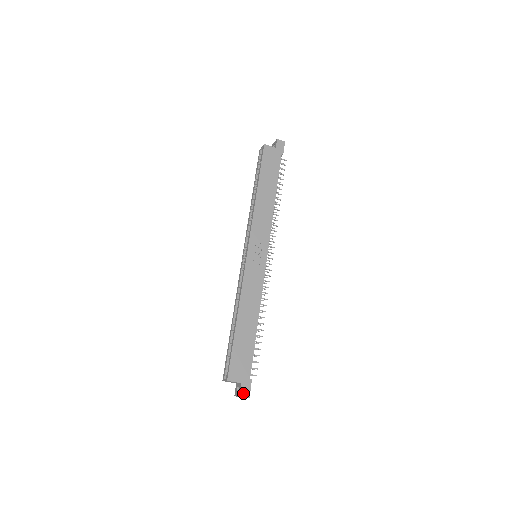
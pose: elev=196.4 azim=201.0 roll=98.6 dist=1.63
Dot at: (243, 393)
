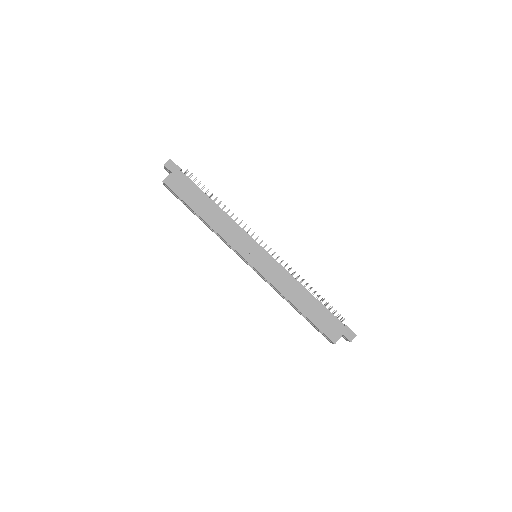
Dot at: (350, 338)
